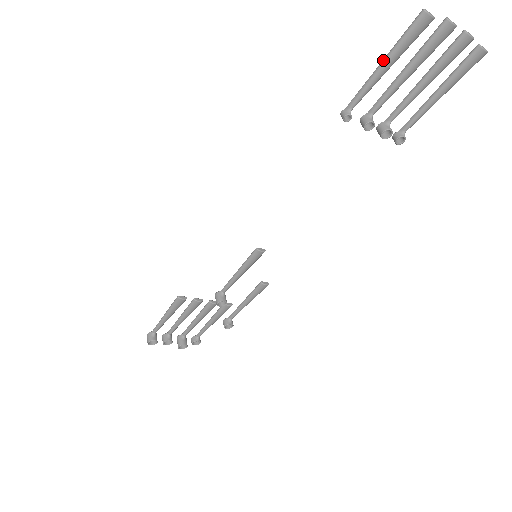
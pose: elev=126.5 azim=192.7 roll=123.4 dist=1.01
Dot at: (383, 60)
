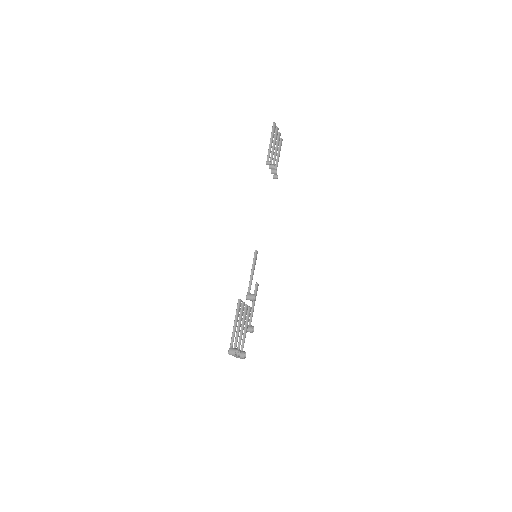
Dot at: (270, 140)
